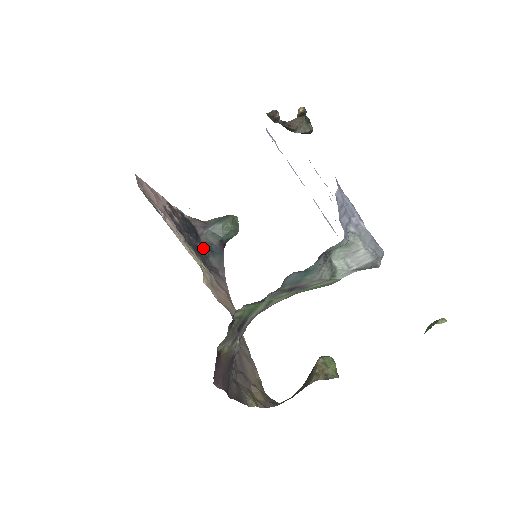
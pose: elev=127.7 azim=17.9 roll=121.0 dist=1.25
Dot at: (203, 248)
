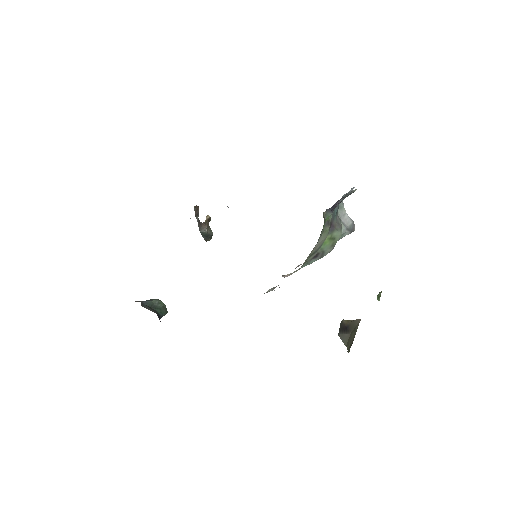
Dot at: occluded
